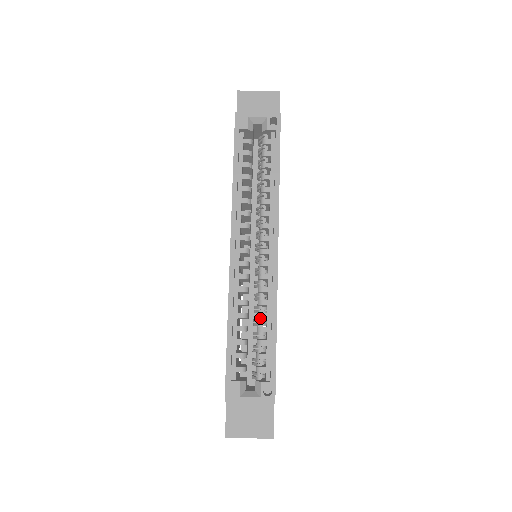
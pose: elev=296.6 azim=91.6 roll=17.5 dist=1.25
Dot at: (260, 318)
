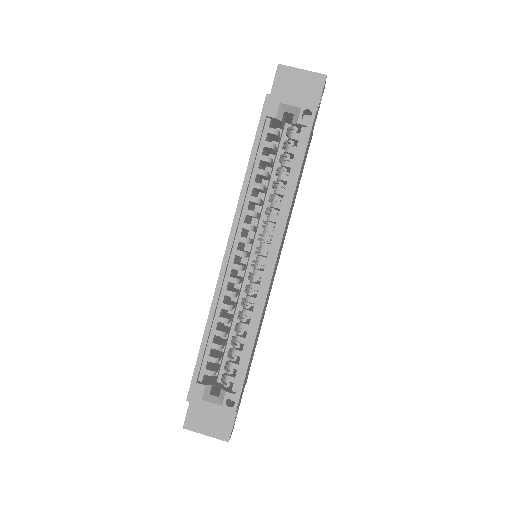
Dot at: (241, 328)
